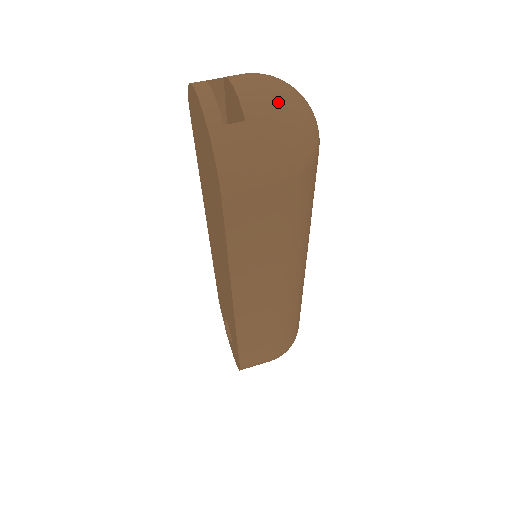
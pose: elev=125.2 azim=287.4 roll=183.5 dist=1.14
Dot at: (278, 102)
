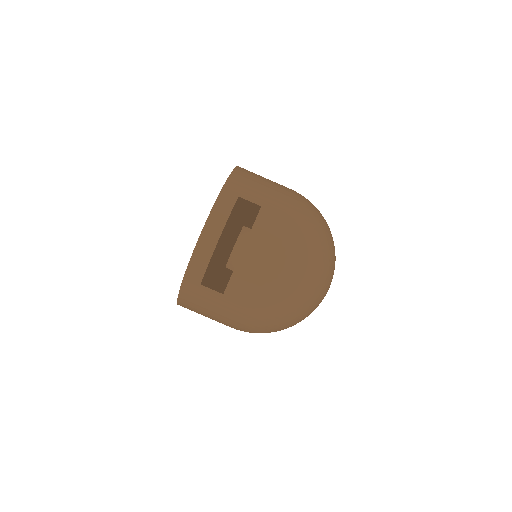
Dot at: (270, 298)
